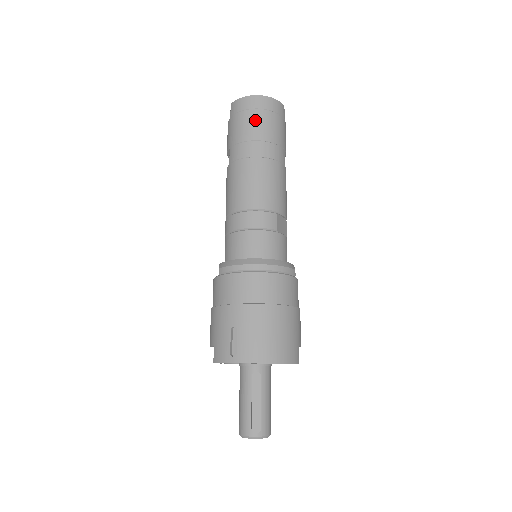
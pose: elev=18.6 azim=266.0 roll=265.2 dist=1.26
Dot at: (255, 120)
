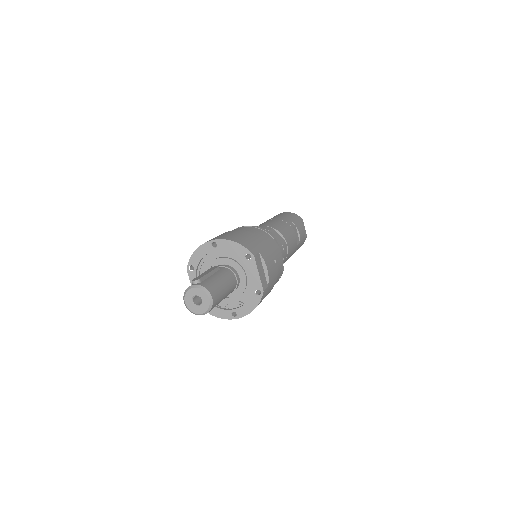
Dot at: occluded
